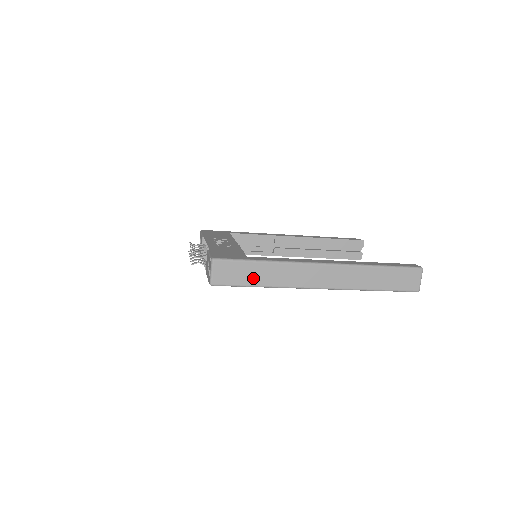
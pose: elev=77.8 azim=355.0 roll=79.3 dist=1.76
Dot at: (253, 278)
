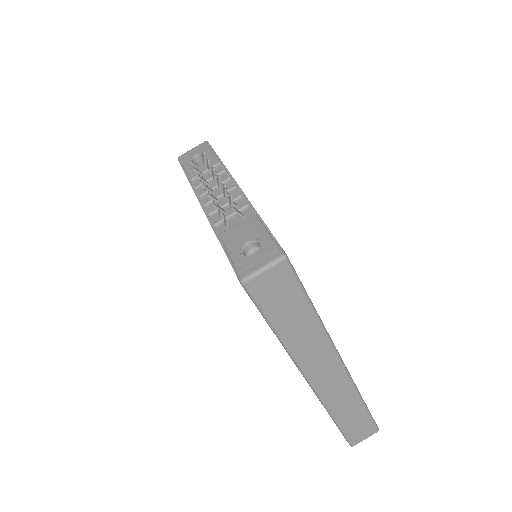
Dot at: (285, 319)
